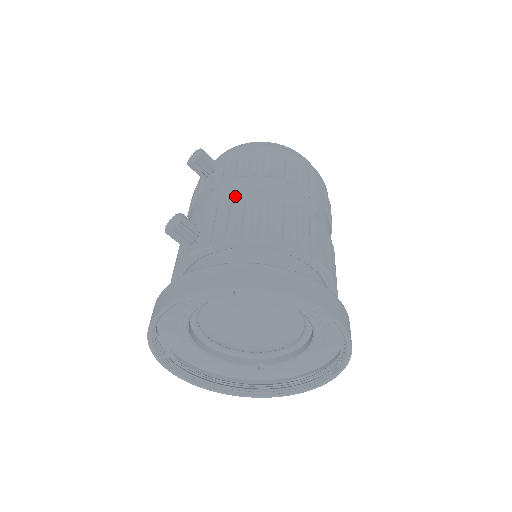
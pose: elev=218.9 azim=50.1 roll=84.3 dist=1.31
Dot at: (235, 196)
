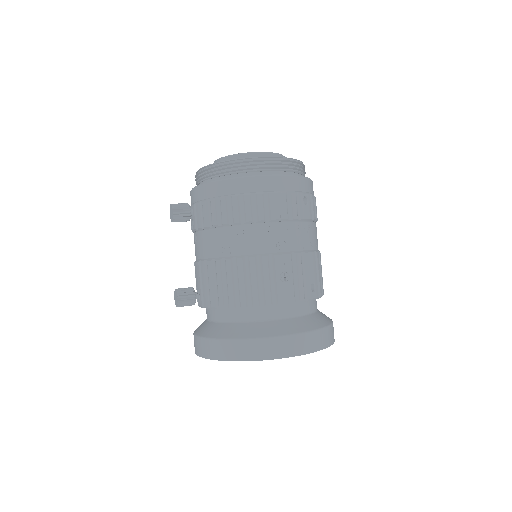
Dot at: (209, 254)
